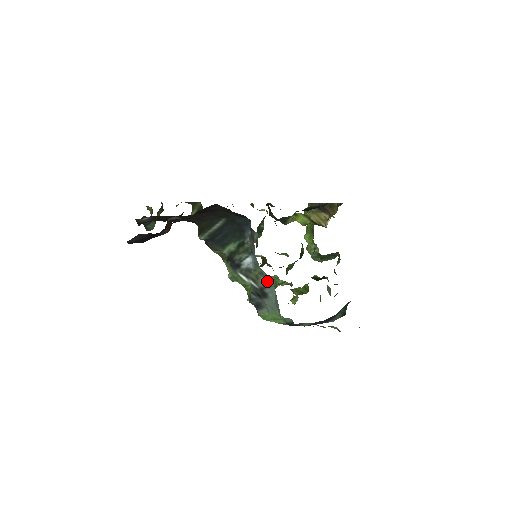
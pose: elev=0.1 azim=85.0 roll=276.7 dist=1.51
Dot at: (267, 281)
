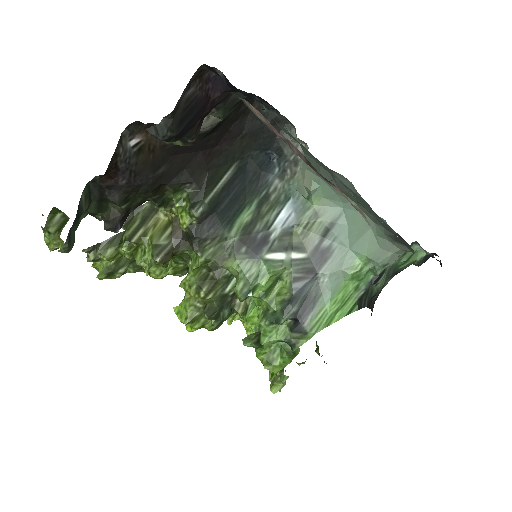
Dot at: (327, 221)
